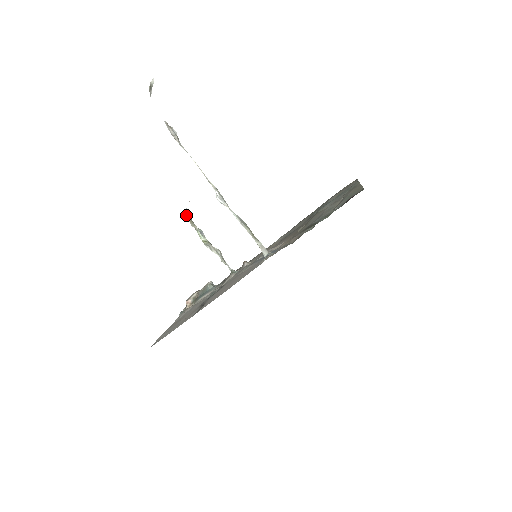
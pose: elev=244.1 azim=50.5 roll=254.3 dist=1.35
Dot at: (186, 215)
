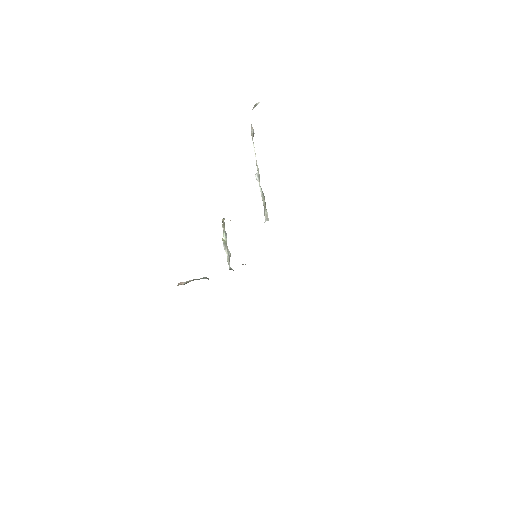
Dot at: (223, 219)
